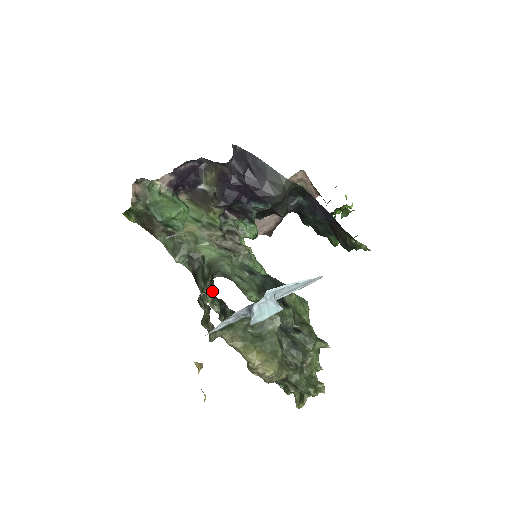
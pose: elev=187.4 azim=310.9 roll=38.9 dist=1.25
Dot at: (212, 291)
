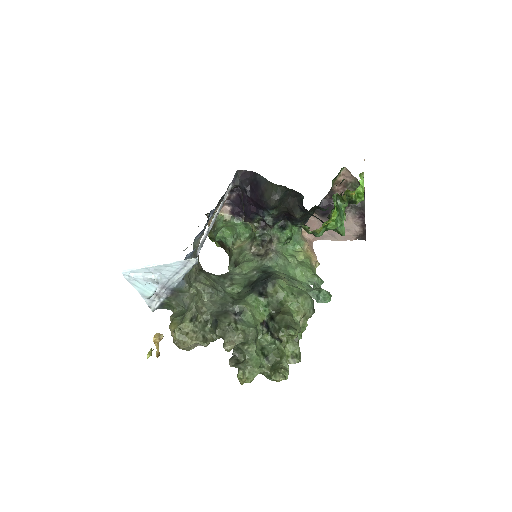
Dot at: occluded
